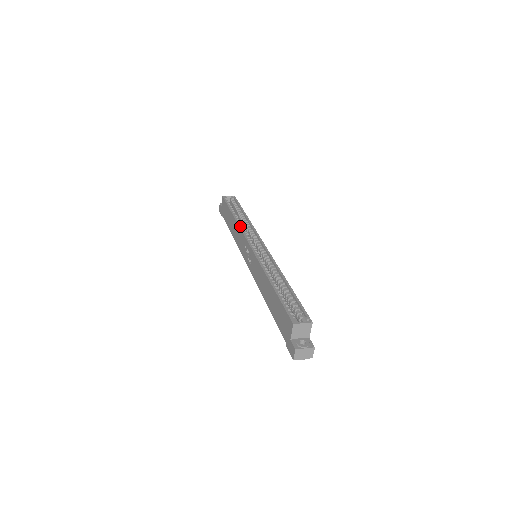
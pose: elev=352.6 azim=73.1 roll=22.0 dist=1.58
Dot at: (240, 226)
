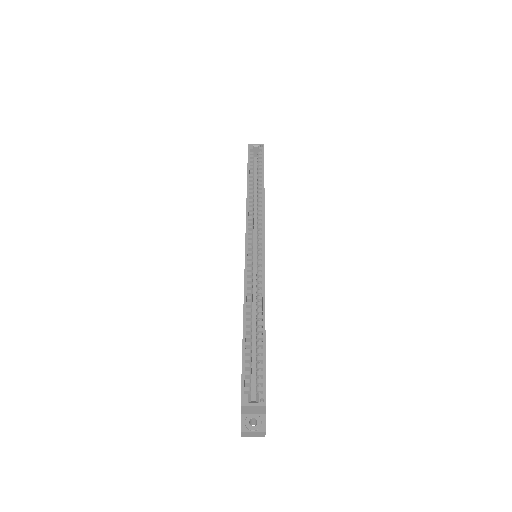
Dot at: (247, 208)
